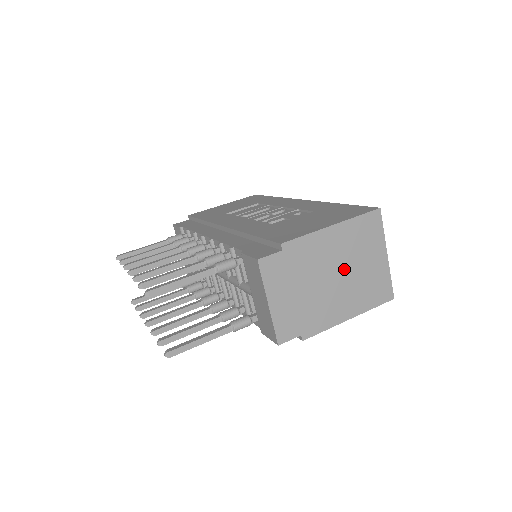
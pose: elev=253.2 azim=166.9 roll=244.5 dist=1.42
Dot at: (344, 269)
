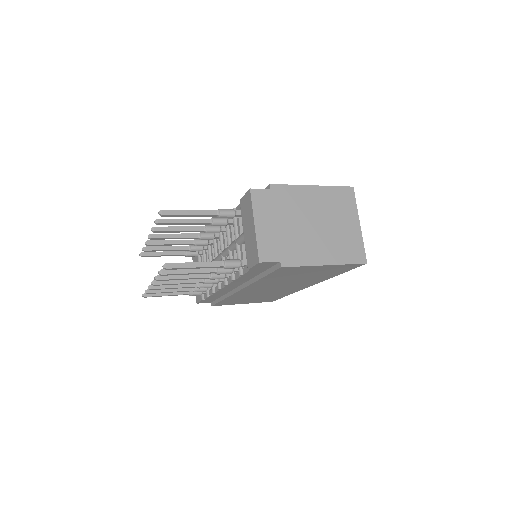
Dot at: (321, 222)
